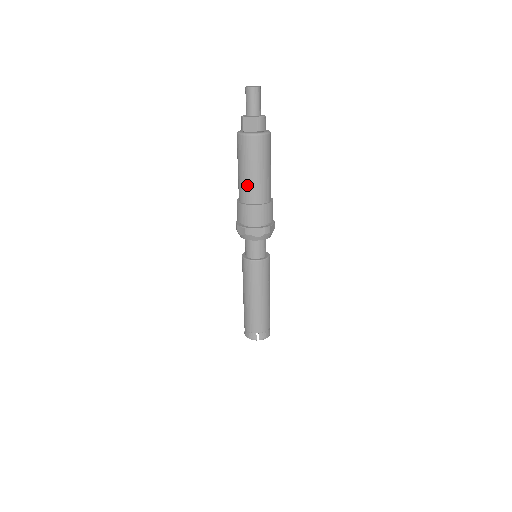
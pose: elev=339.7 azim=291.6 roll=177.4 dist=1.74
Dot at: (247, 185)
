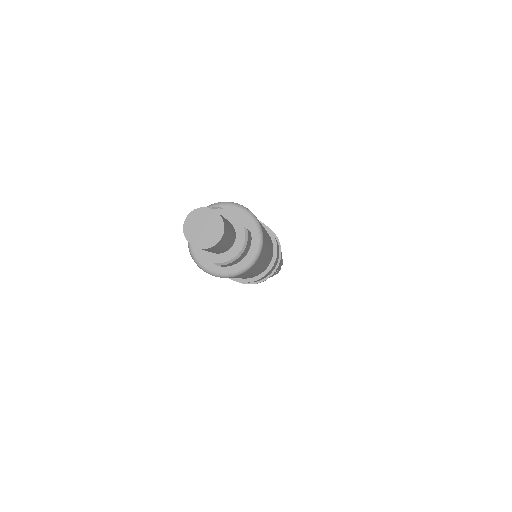
Dot at: occluded
